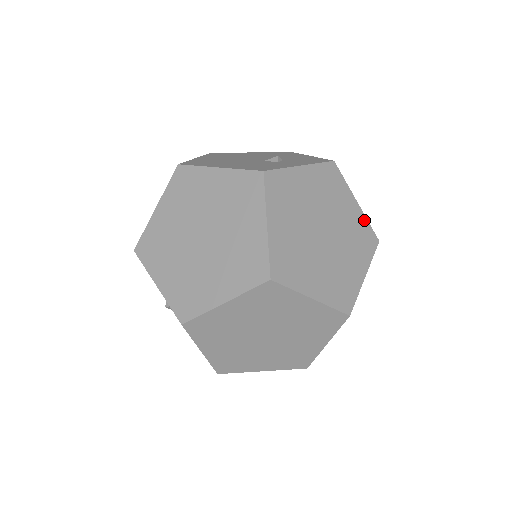
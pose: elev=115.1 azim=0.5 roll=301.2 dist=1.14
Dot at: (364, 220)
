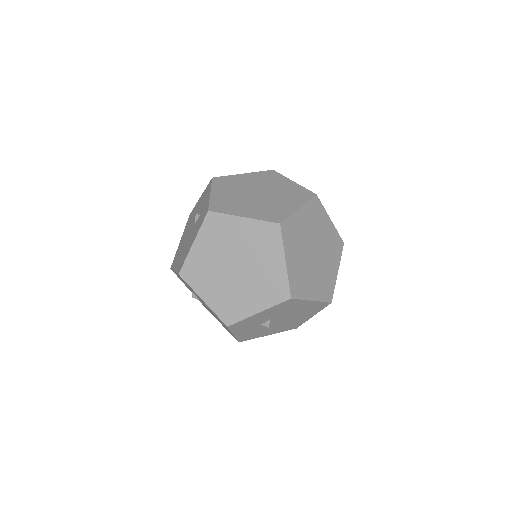
Dot at: (334, 283)
